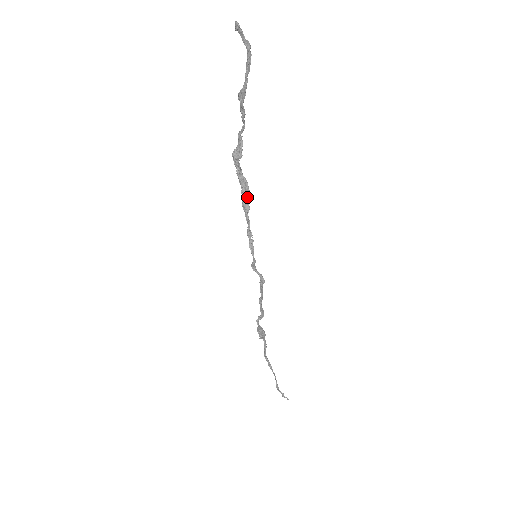
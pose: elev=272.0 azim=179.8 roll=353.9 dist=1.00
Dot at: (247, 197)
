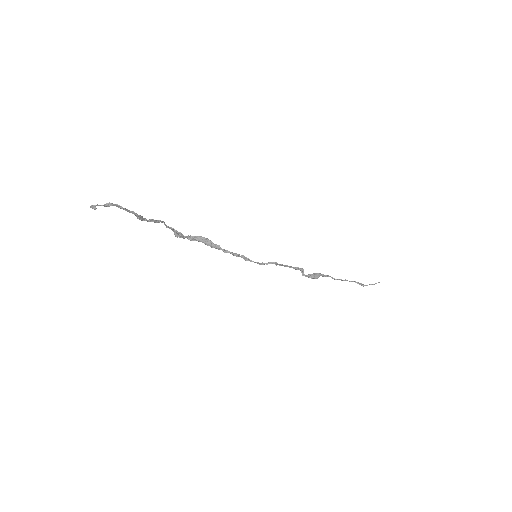
Dot at: (211, 243)
